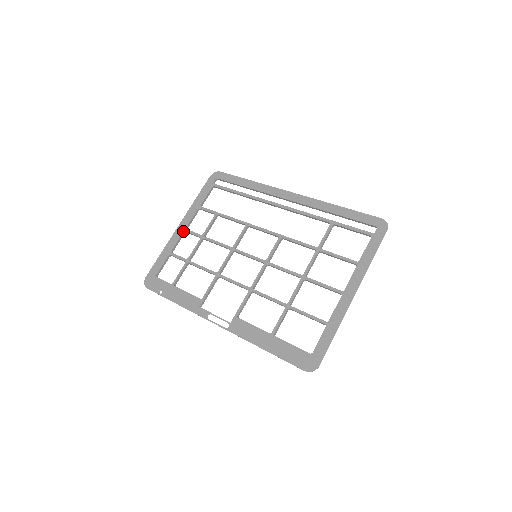
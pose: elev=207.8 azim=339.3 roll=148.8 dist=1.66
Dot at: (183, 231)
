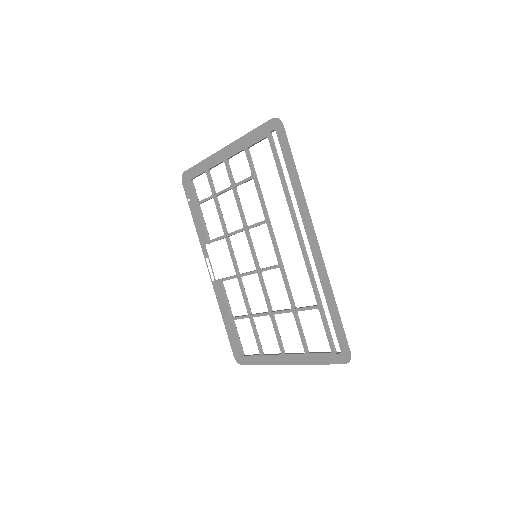
Dot at: (223, 160)
